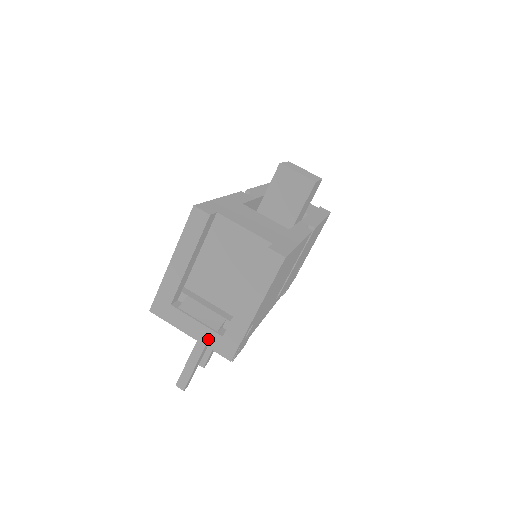
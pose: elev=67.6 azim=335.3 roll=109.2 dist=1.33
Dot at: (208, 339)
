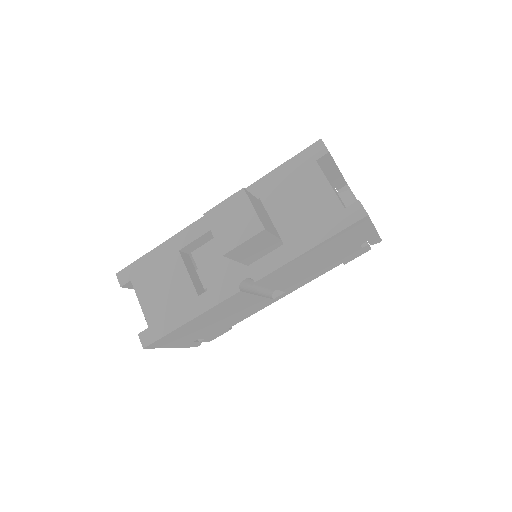
Dot at: occluded
